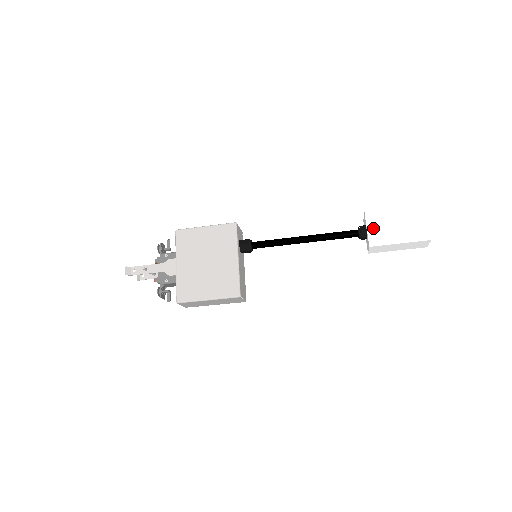
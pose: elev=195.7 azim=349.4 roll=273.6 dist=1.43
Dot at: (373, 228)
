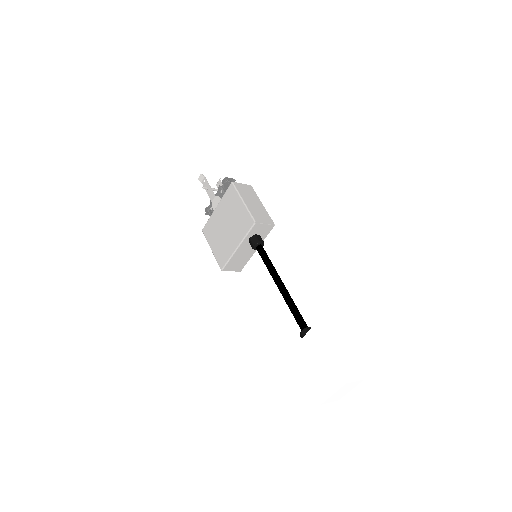
Dot at: (305, 343)
